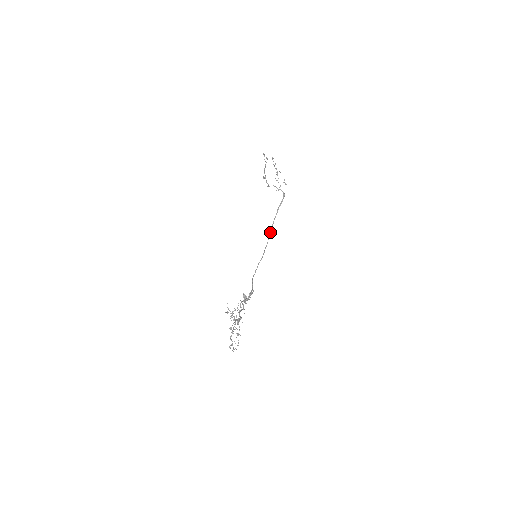
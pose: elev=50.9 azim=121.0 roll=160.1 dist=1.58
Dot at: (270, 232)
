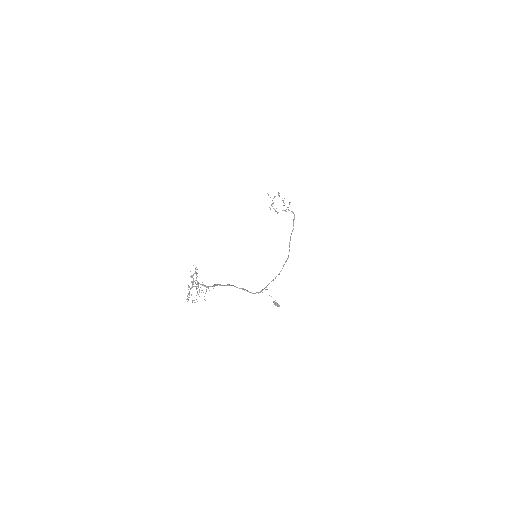
Dot at: (289, 245)
